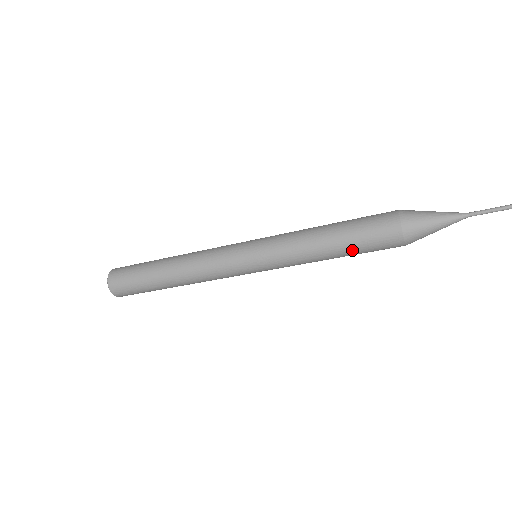
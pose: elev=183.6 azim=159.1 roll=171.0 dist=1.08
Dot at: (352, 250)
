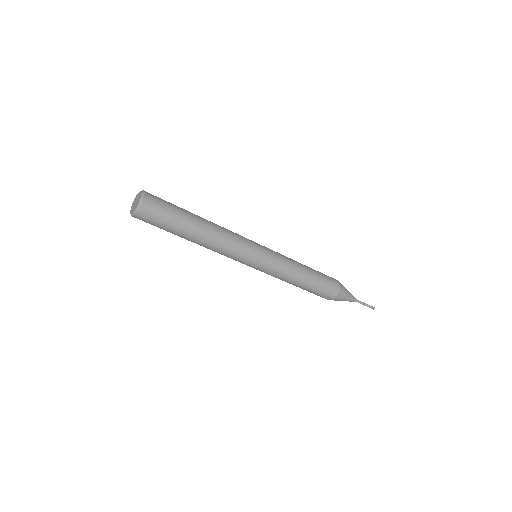
Dot at: (310, 289)
